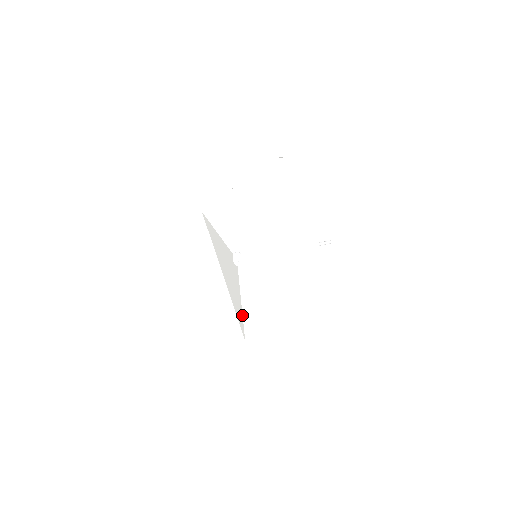
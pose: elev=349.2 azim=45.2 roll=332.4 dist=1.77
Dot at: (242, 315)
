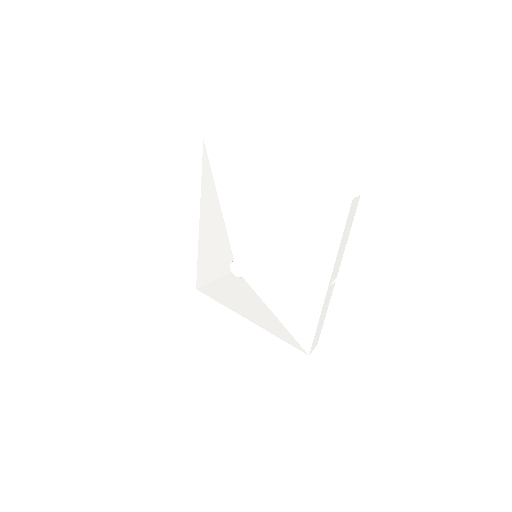
Dot at: (207, 283)
